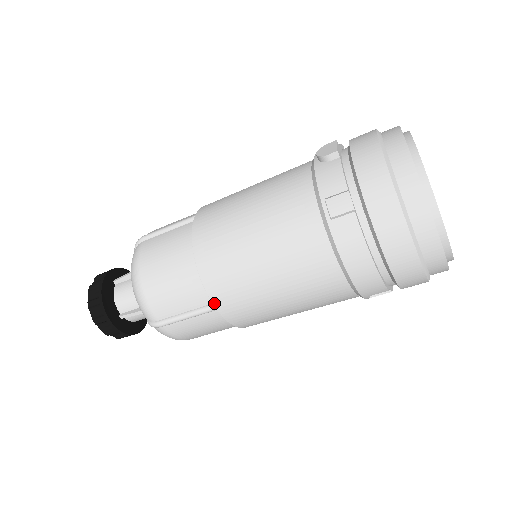
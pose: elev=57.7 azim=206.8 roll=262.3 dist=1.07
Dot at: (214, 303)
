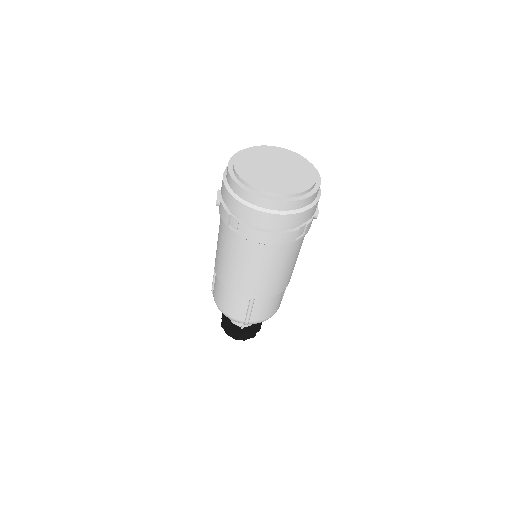
Dot at: (249, 298)
